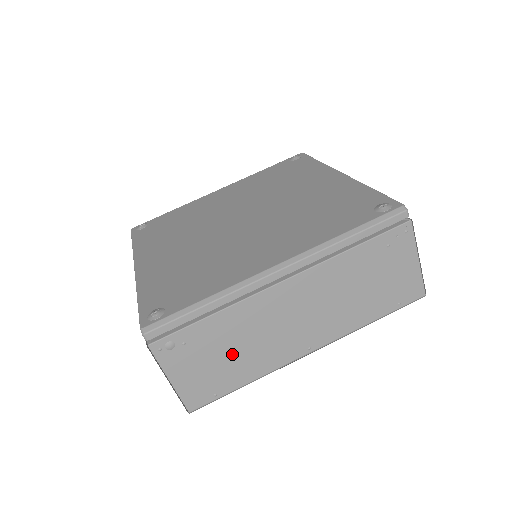
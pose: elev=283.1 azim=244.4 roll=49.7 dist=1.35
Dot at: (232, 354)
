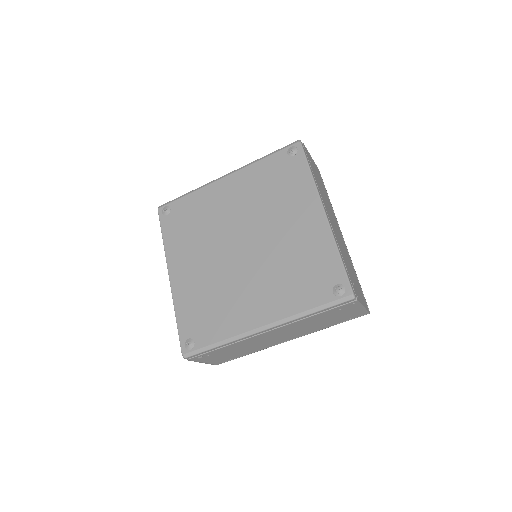
Dot at: (238, 351)
